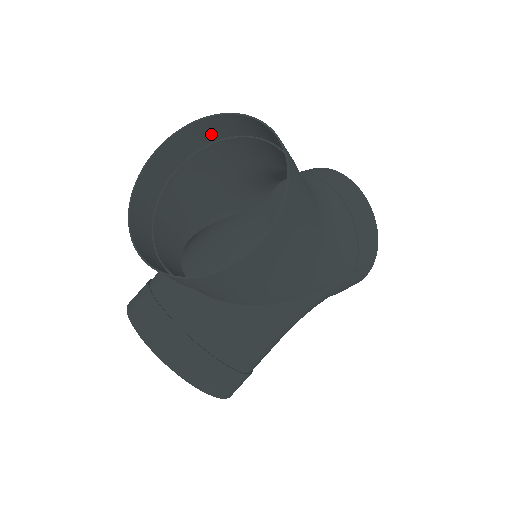
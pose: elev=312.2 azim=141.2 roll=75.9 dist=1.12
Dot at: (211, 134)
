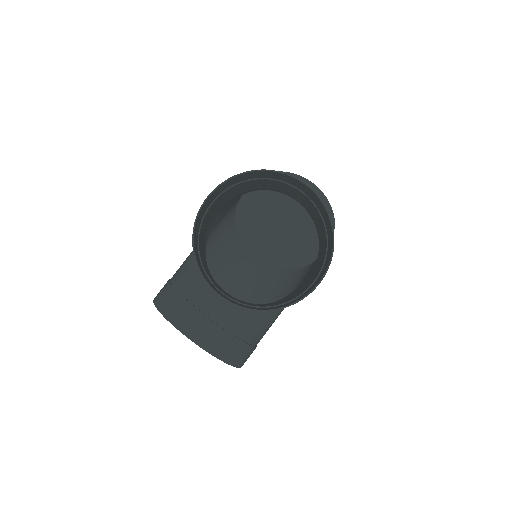
Dot at: (245, 178)
